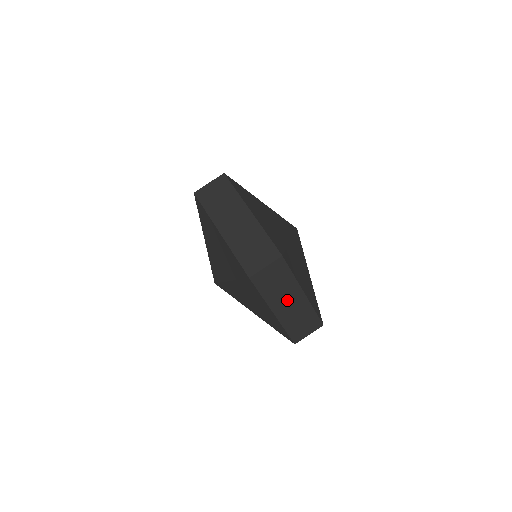
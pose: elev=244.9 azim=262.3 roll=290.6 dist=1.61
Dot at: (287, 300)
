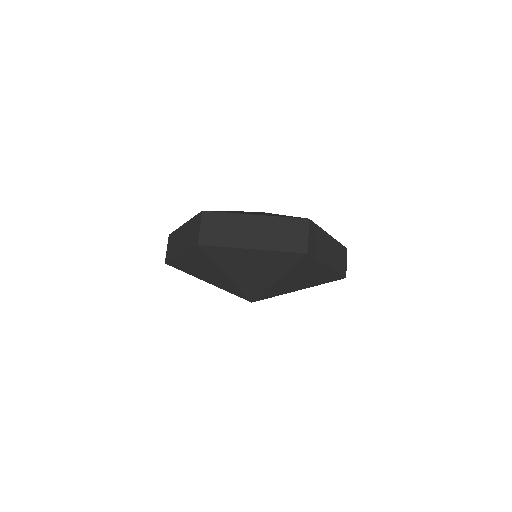
Dot at: (327, 249)
